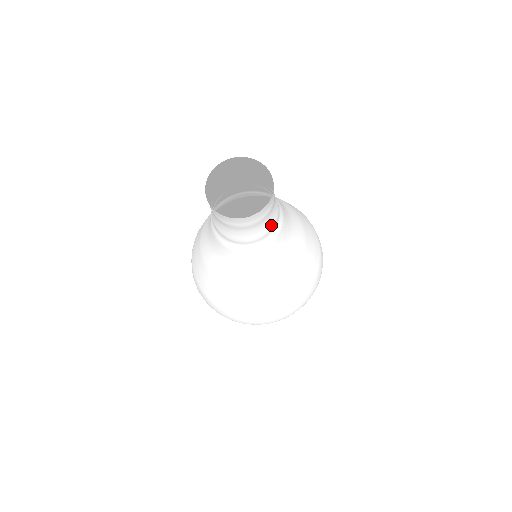
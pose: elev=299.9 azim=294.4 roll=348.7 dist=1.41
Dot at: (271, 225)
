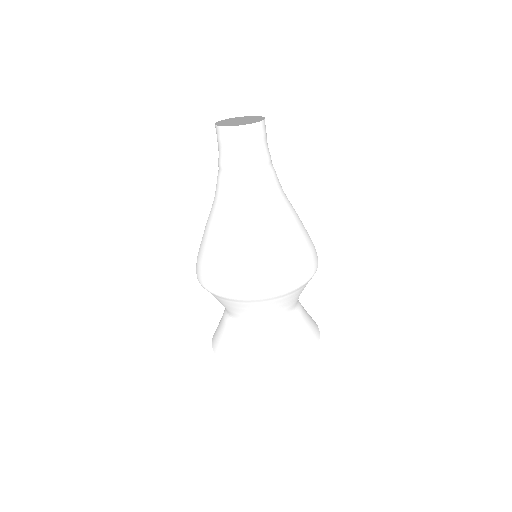
Dot at: occluded
